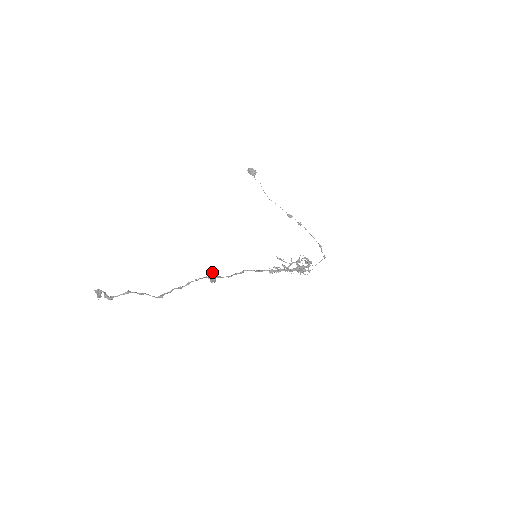
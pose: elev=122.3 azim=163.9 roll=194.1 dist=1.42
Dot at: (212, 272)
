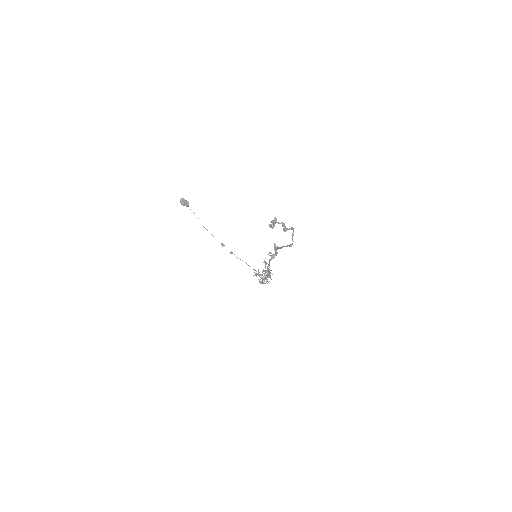
Dot at: (277, 247)
